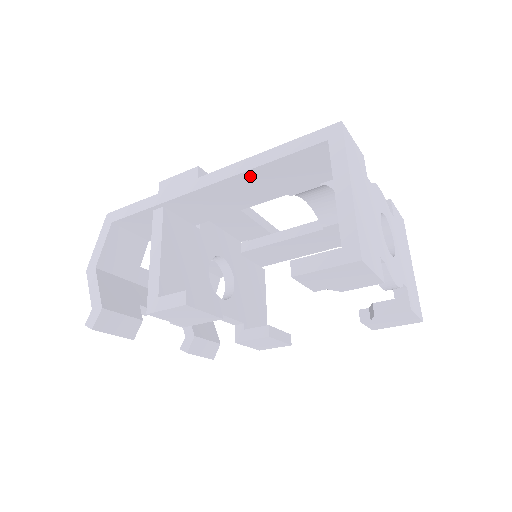
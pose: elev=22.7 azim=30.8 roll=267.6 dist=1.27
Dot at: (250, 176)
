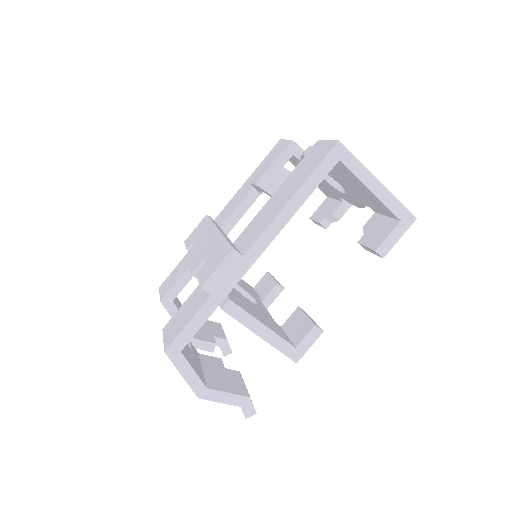
Dot at: occluded
